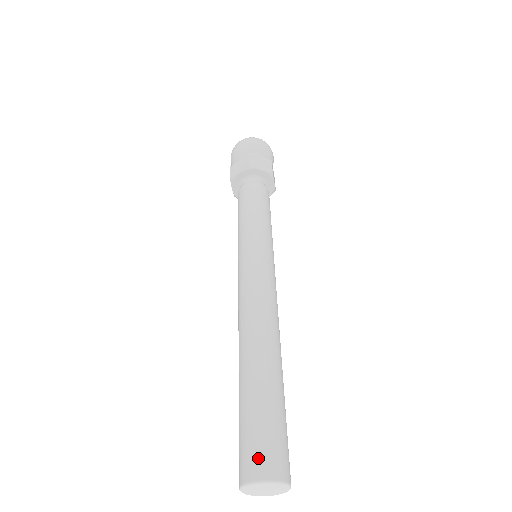
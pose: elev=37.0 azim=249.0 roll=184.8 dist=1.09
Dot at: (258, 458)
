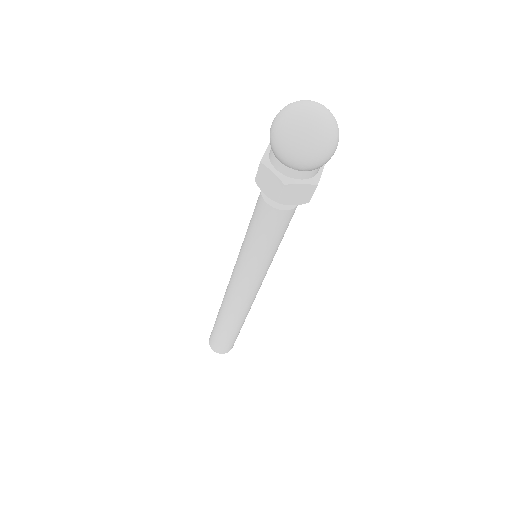
Dot at: (217, 348)
